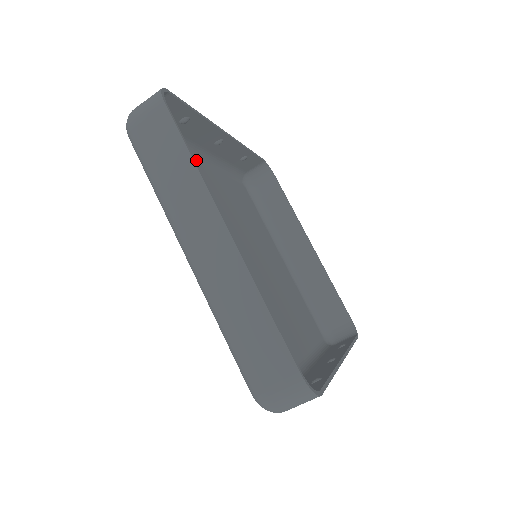
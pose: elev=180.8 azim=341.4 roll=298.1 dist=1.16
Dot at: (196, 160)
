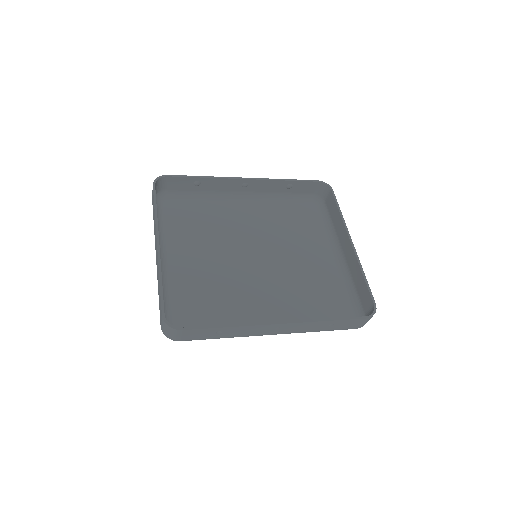
Dot at: (234, 200)
